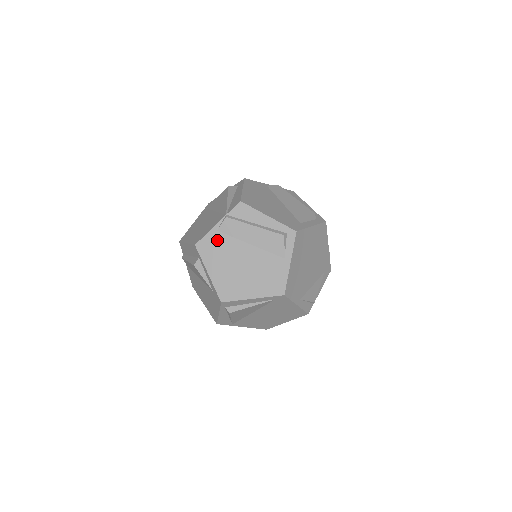
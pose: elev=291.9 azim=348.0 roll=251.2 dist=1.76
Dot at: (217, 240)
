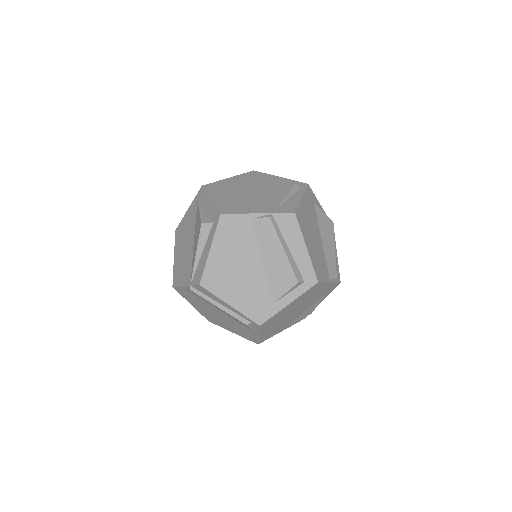
Dot at: (190, 294)
